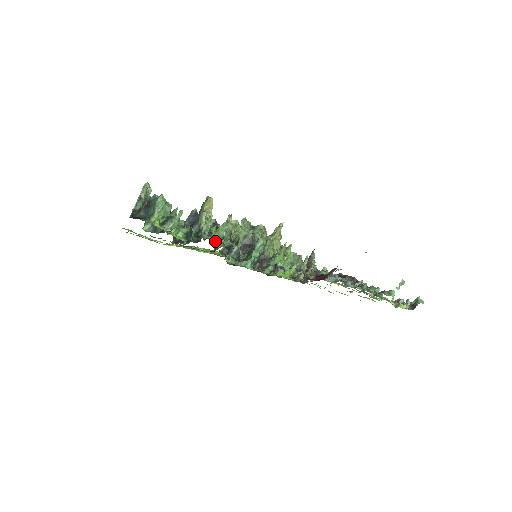
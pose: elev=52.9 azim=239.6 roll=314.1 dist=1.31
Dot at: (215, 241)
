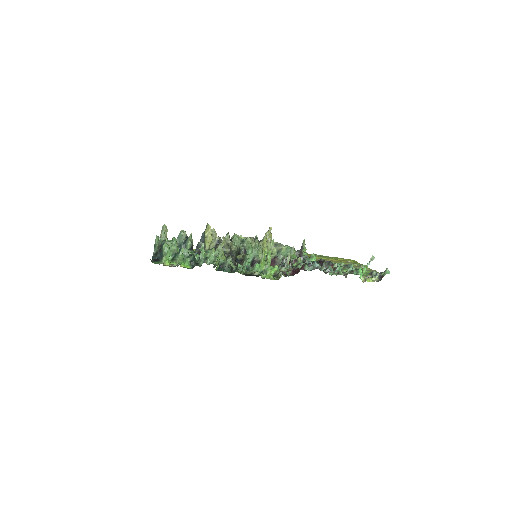
Dot at: occluded
